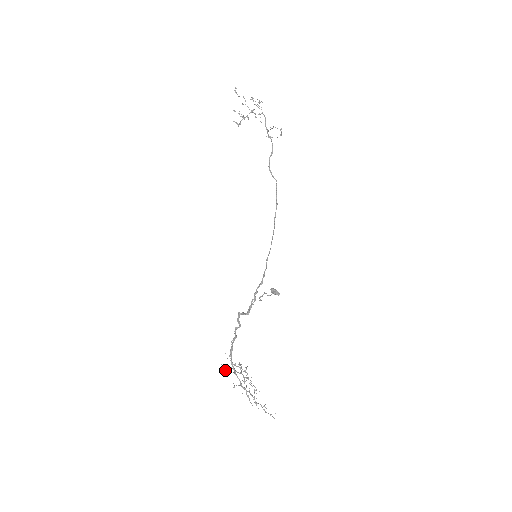
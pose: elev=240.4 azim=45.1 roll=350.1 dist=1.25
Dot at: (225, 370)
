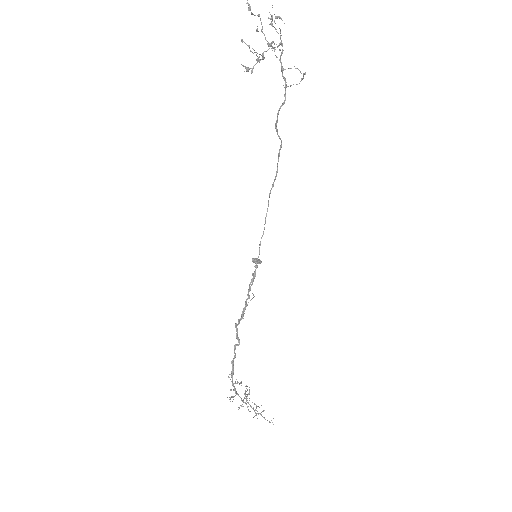
Dot at: occluded
